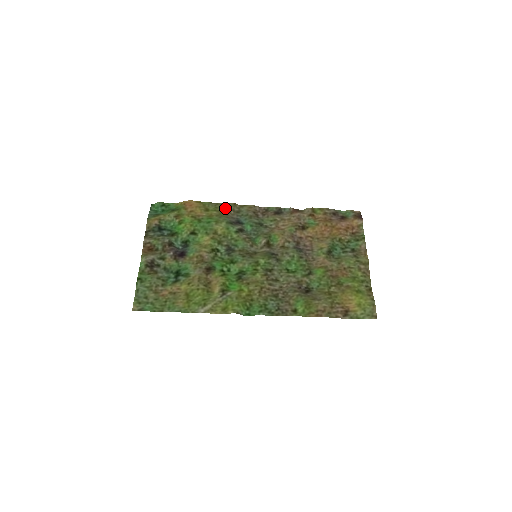
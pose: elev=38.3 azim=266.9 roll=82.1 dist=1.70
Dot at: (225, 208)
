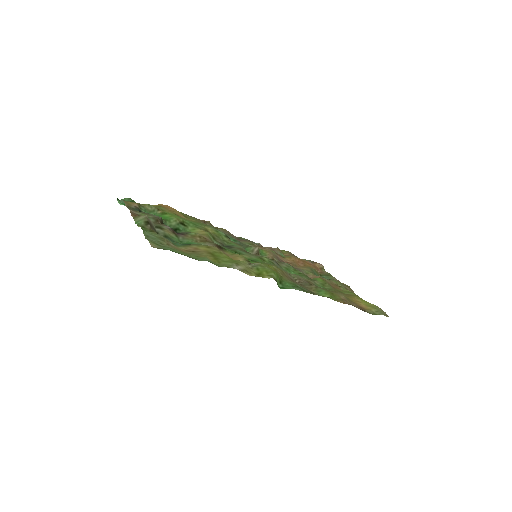
Dot at: (203, 222)
